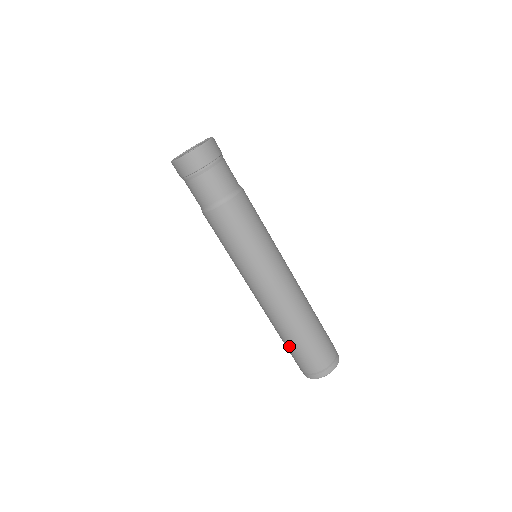
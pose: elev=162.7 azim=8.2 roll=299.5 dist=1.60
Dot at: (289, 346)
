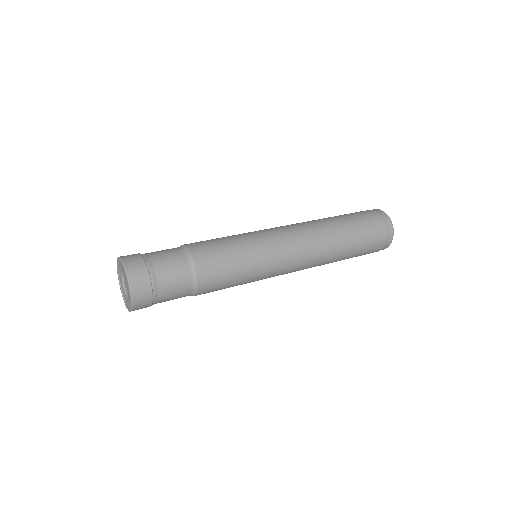
Dot at: occluded
